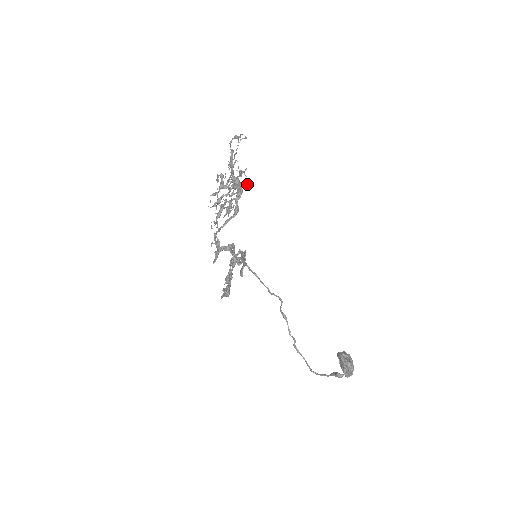
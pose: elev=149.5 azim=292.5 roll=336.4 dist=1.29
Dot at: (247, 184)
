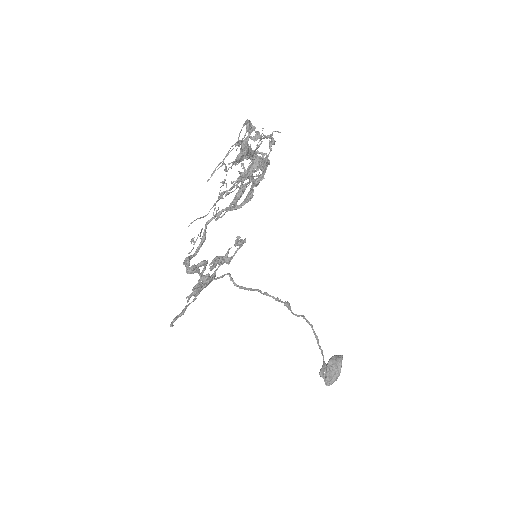
Dot at: (234, 208)
